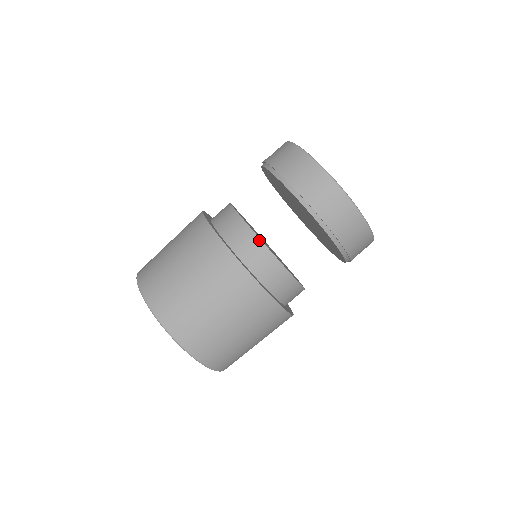
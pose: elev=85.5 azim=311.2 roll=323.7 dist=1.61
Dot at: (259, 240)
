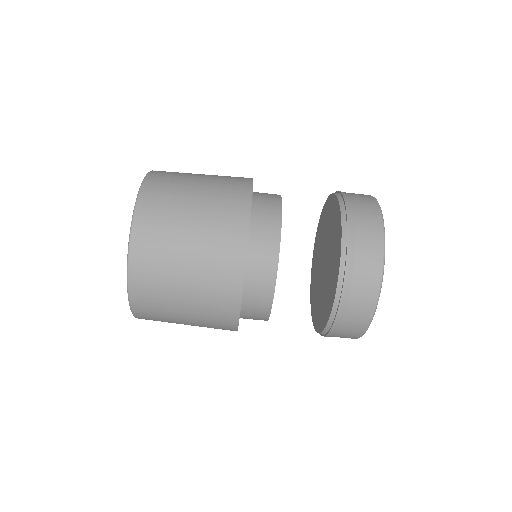
Dot at: (269, 313)
